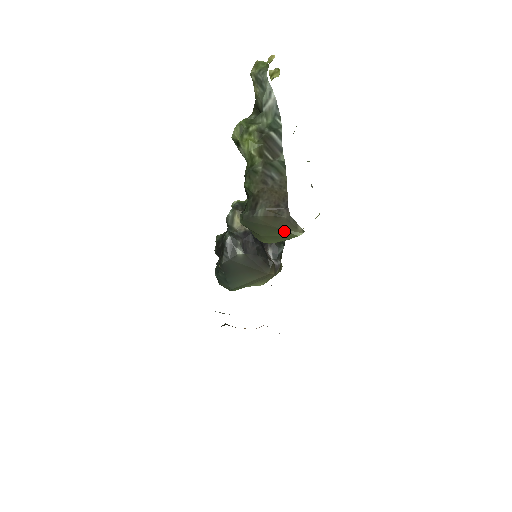
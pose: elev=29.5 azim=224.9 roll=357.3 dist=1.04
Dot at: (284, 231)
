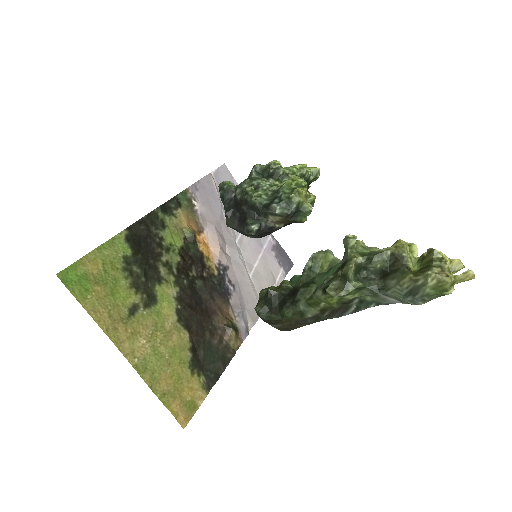
Dot at: occluded
